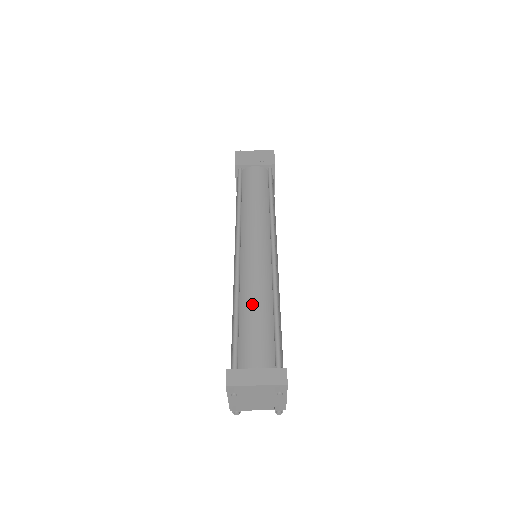
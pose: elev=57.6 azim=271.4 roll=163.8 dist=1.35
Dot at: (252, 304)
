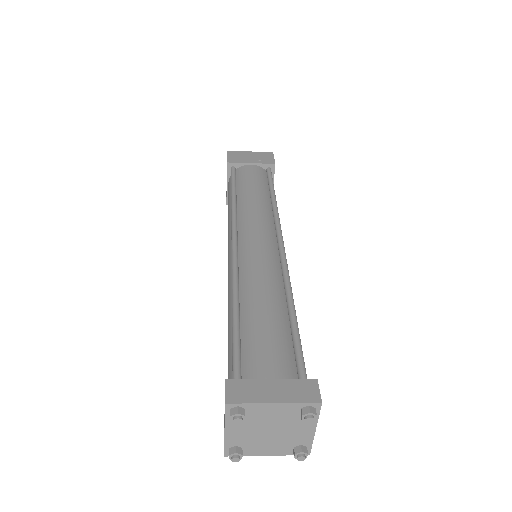
Dot at: (258, 299)
